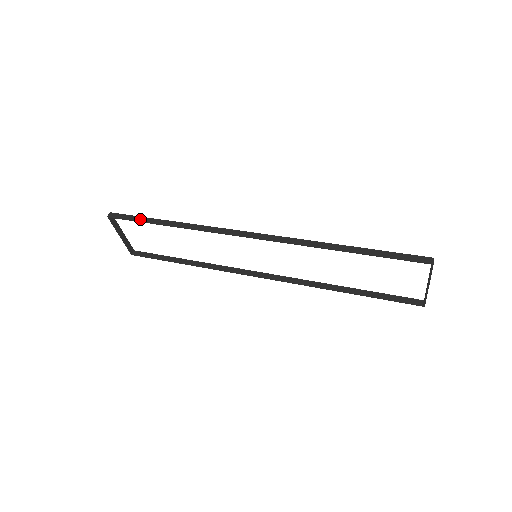
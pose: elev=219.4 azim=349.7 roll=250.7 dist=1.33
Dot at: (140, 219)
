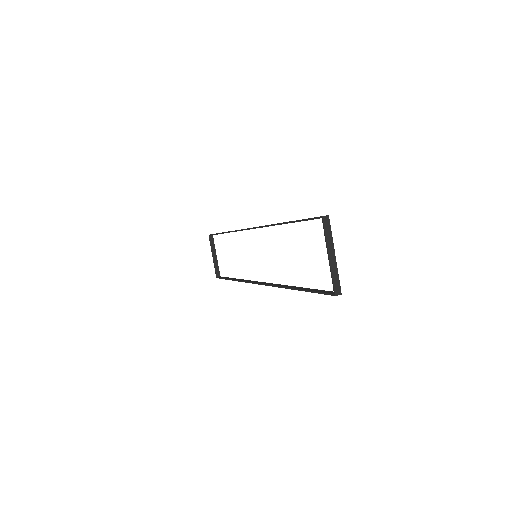
Dot at: occluded
